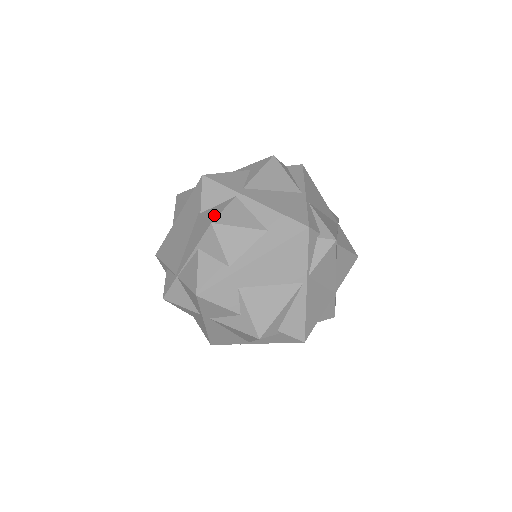
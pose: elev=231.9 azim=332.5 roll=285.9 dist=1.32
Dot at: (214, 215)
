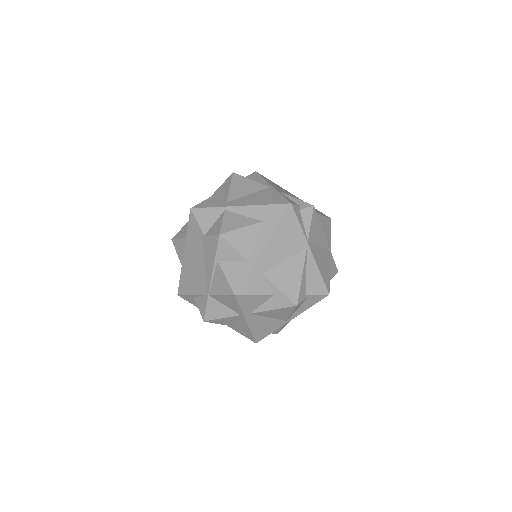
Dot at: (217, 229)
